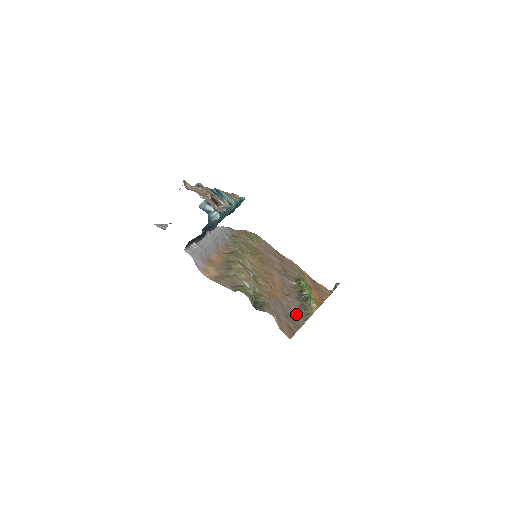
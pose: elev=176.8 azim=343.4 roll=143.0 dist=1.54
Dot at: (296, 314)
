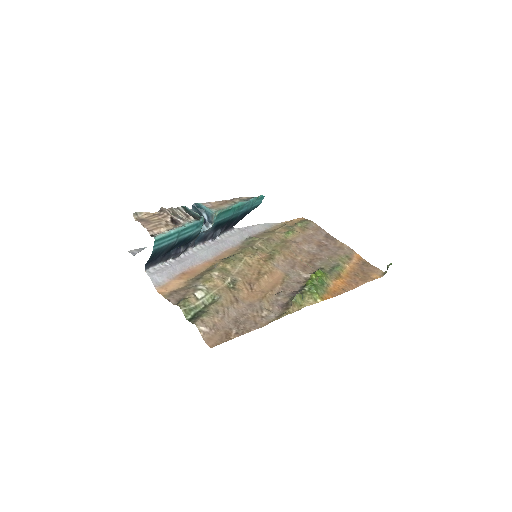
Dot at: (265, 316)
